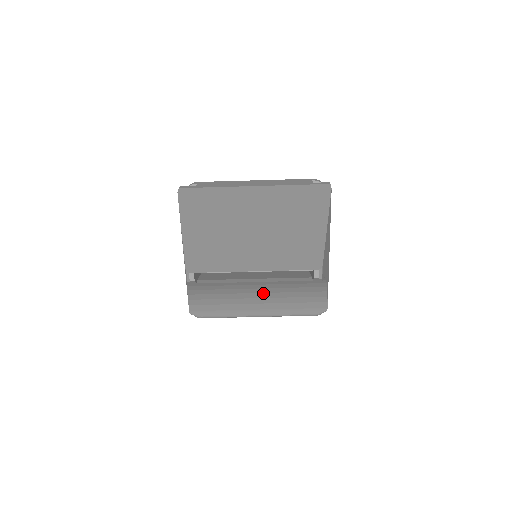
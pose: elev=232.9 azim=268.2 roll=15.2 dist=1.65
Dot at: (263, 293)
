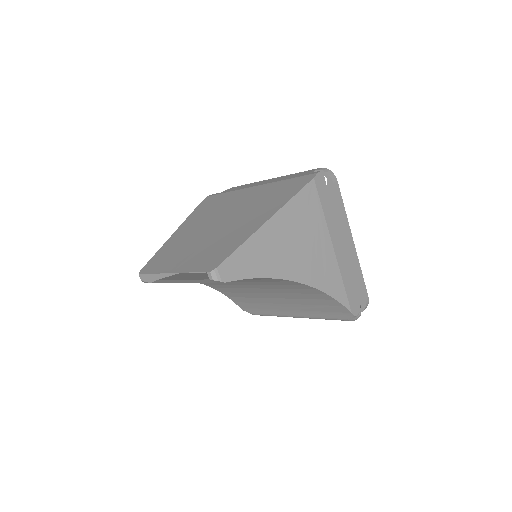
Dot at: (273, 293)
